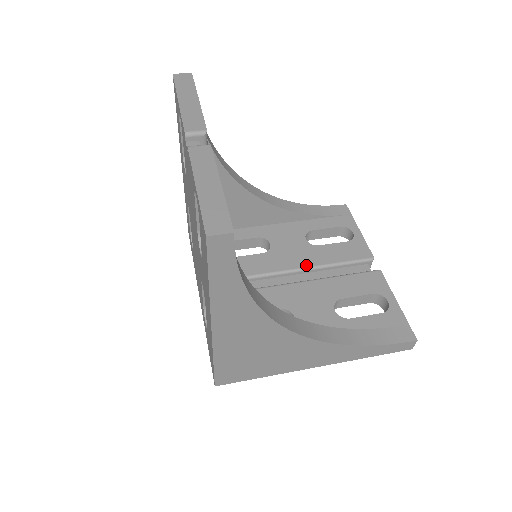
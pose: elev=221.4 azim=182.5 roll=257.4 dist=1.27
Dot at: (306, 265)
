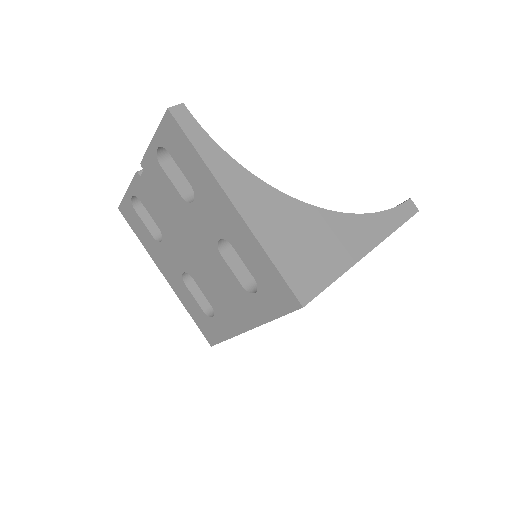
Dot at: occluded
